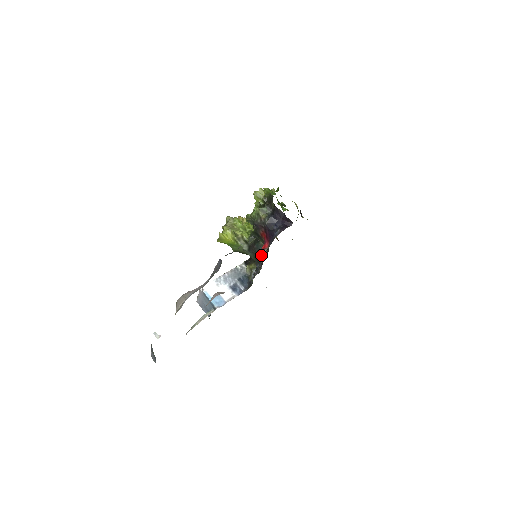
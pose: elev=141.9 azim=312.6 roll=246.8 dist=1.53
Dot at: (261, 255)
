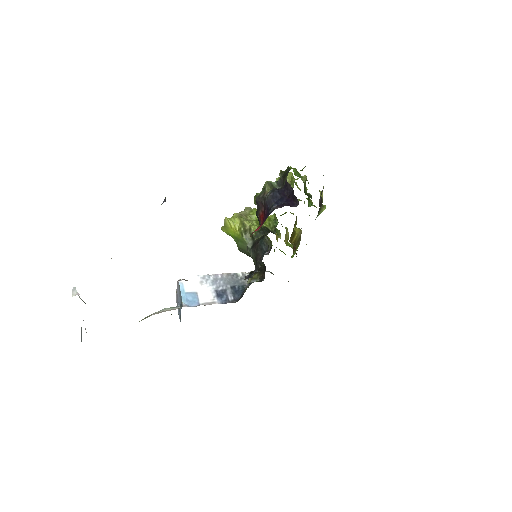
Dot at: (262, 255)
